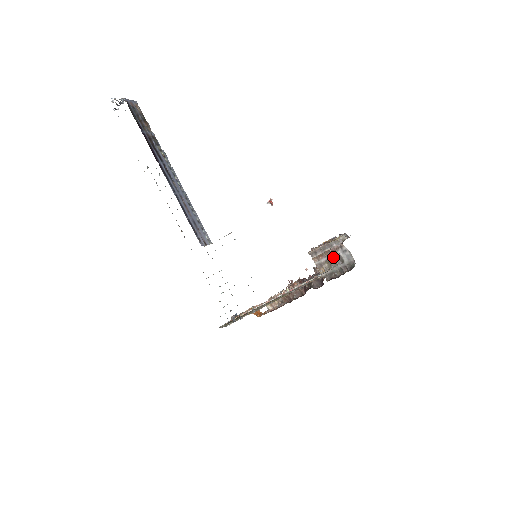
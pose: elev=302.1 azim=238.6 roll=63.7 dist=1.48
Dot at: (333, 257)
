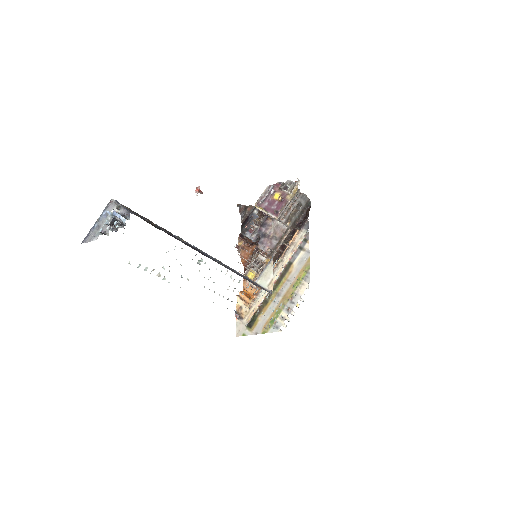
Dot at: (295, 207)
